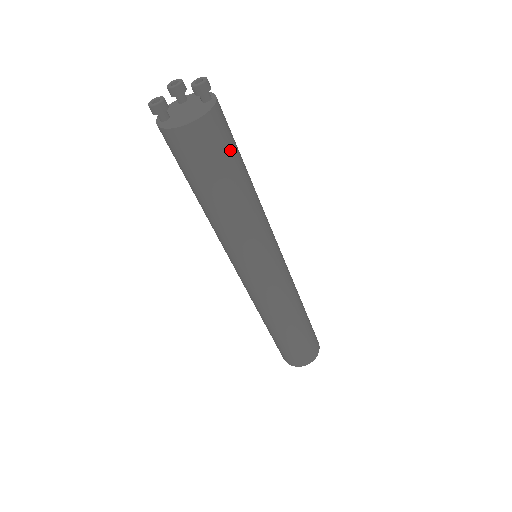
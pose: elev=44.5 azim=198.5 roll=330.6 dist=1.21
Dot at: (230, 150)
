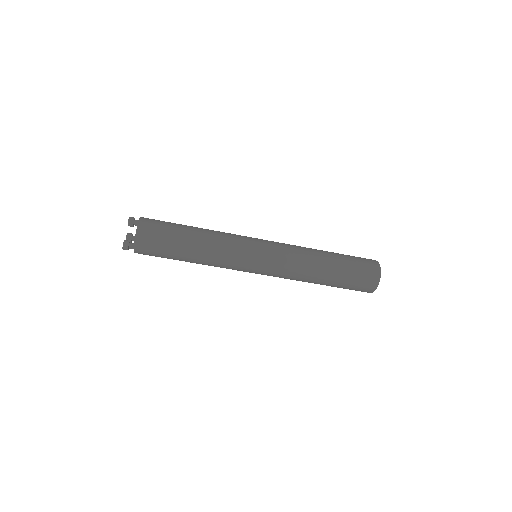
Dot at: (167, 223)
